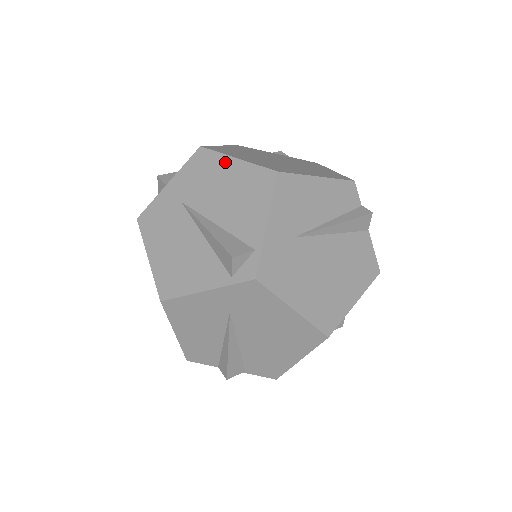
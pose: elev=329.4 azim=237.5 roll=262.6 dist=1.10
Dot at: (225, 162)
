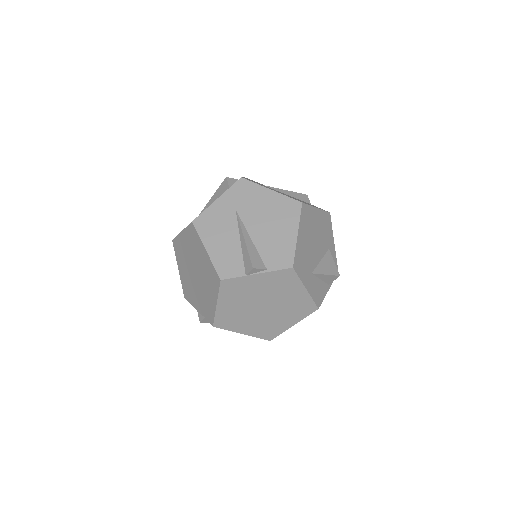
Dot at: occluded
